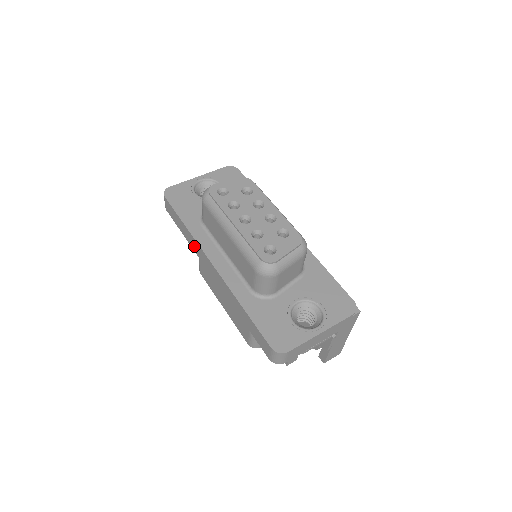
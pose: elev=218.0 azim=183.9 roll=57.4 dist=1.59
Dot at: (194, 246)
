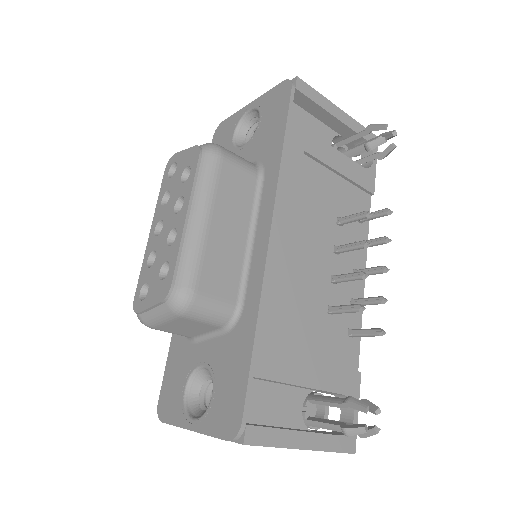
Dot at: occluded
